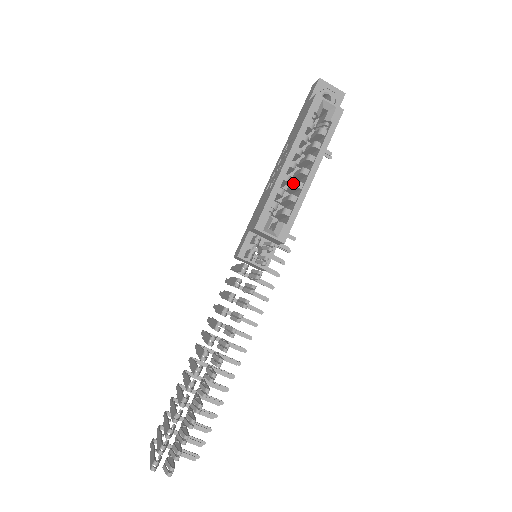
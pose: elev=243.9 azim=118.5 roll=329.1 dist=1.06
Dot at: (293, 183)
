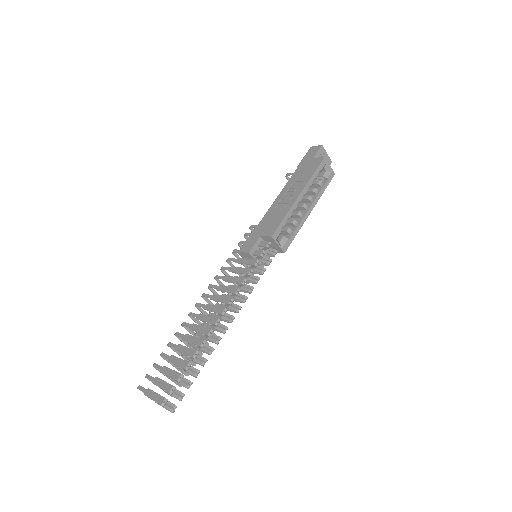
Dot at: (295, 212)
